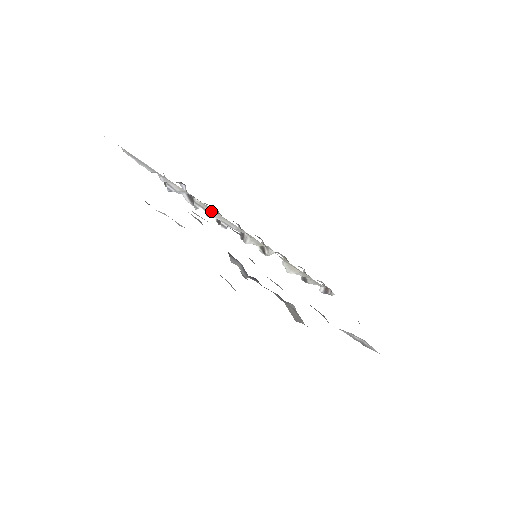
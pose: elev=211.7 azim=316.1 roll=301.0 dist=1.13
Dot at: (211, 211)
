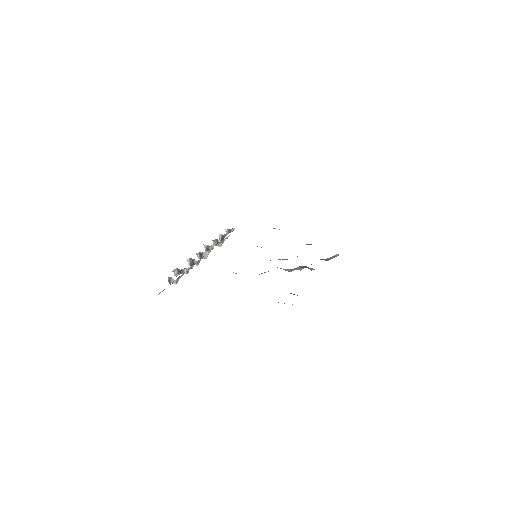
Dot at: occluded
